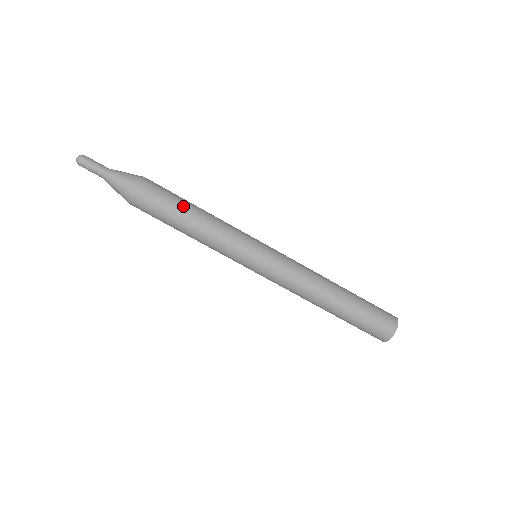
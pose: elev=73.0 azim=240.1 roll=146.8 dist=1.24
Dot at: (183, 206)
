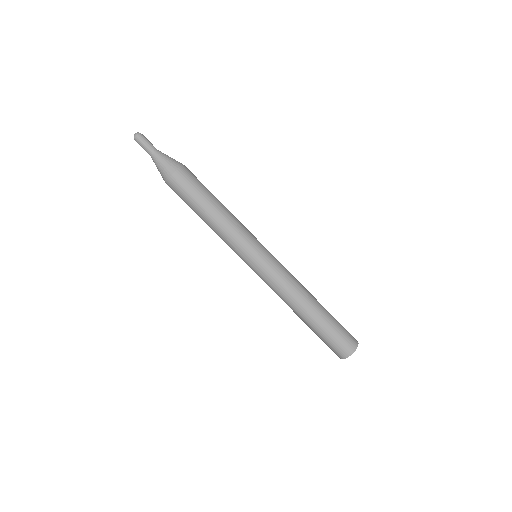
Dot at: (211, 195)
